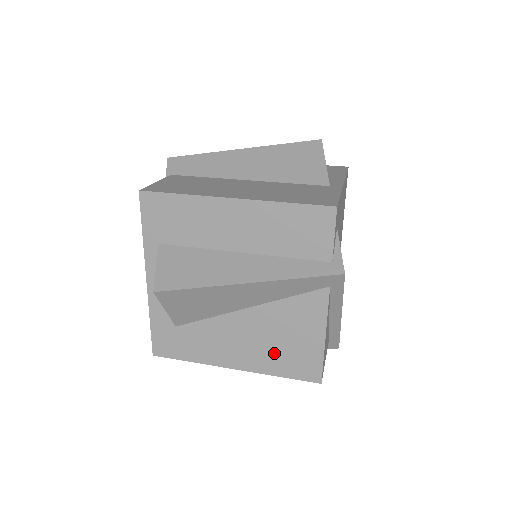
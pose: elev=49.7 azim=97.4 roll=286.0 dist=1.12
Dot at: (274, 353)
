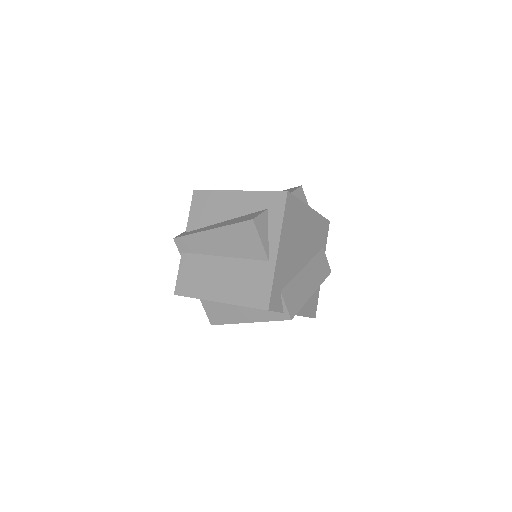
Dot at: occluded
